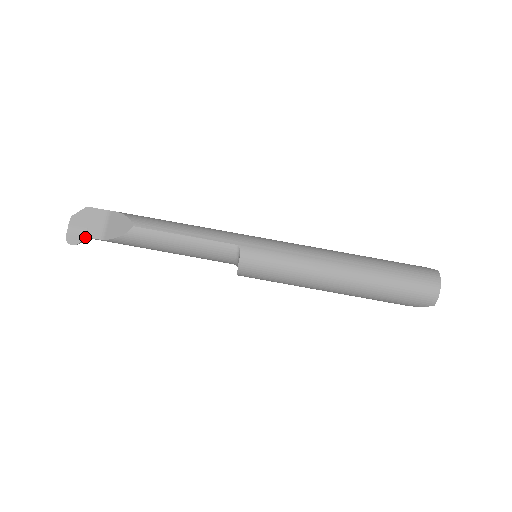
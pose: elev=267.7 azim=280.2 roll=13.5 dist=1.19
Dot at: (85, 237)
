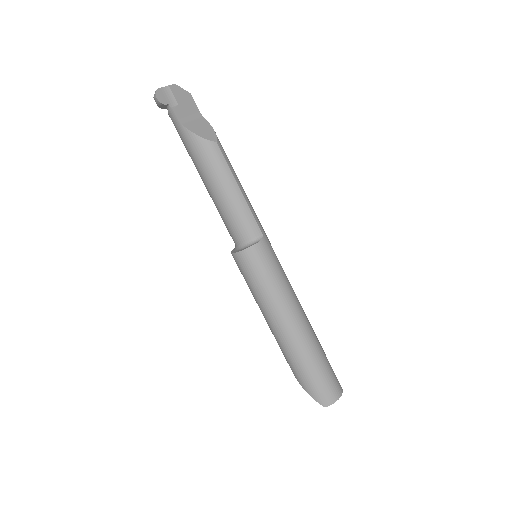
Dot at: (170, 106)
